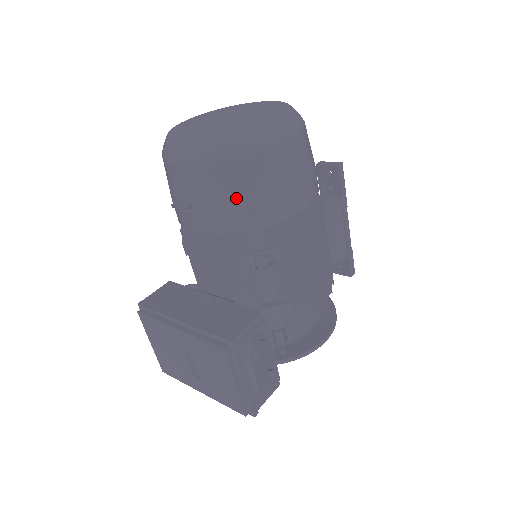
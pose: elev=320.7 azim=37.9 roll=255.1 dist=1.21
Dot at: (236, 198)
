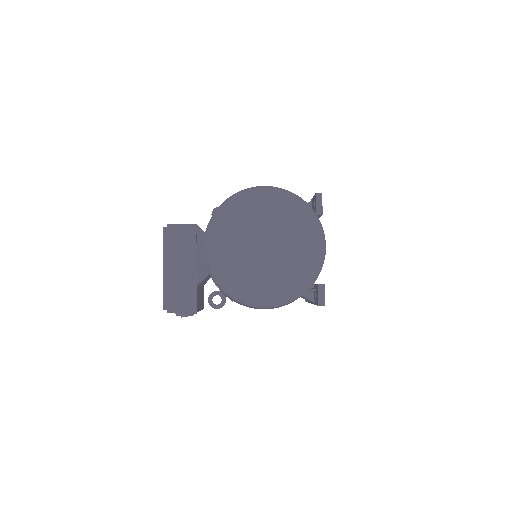
Dot at: occluded
